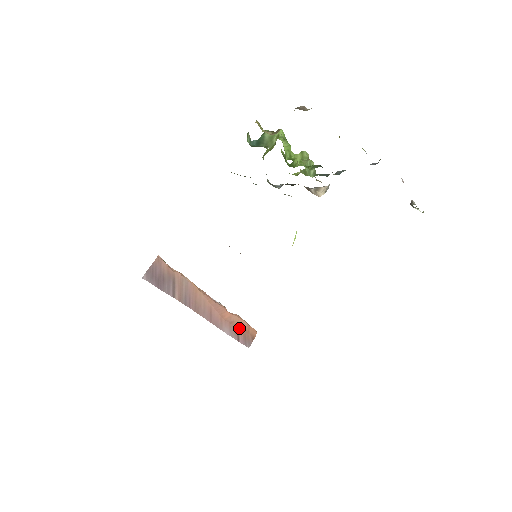
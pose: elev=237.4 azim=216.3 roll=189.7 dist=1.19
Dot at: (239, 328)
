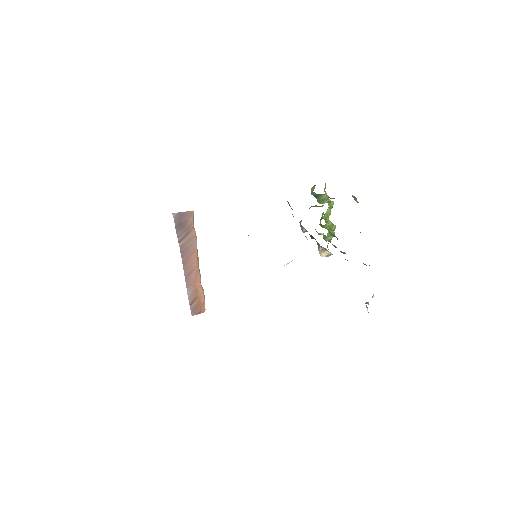
Dot at: (198, 298)
